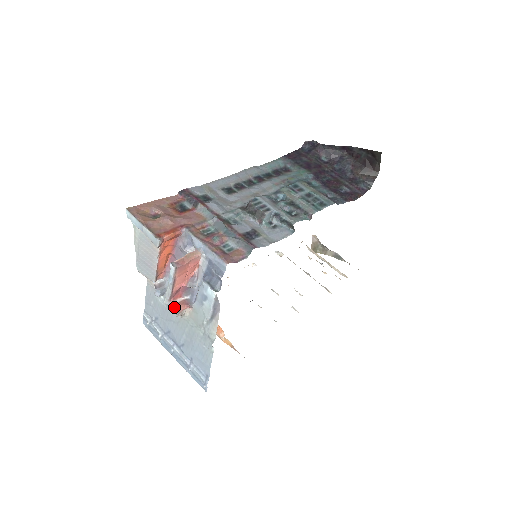
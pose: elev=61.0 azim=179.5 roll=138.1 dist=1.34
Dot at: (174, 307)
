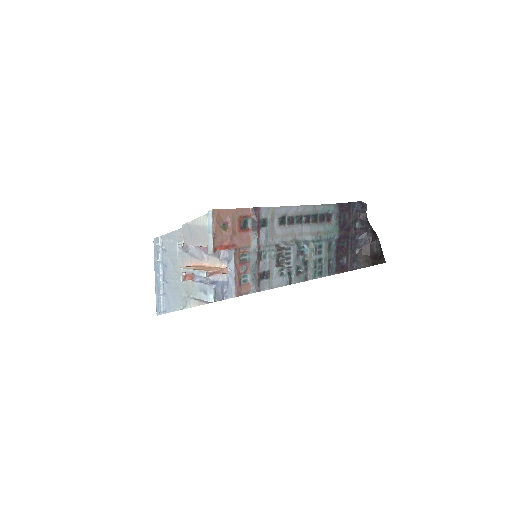
Dot at: (184, 277)
